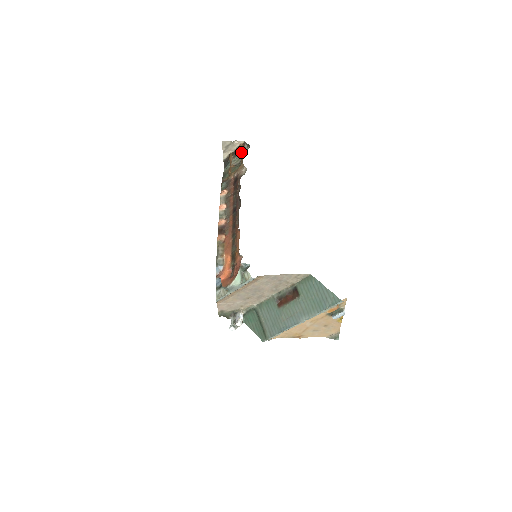
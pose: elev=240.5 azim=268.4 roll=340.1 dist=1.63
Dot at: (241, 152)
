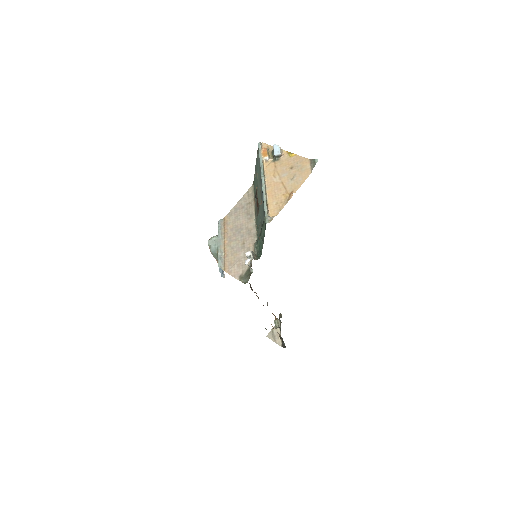
Dot at: occluded
